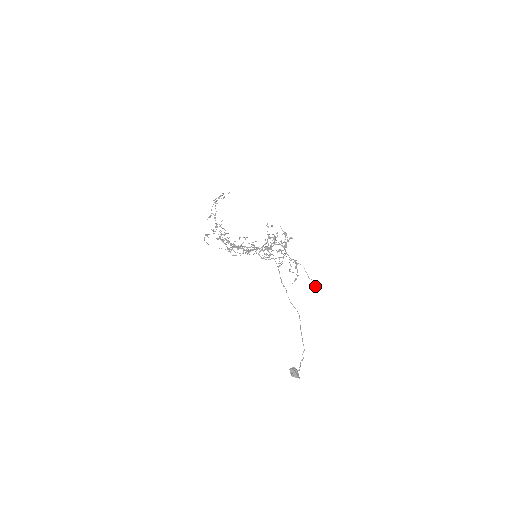
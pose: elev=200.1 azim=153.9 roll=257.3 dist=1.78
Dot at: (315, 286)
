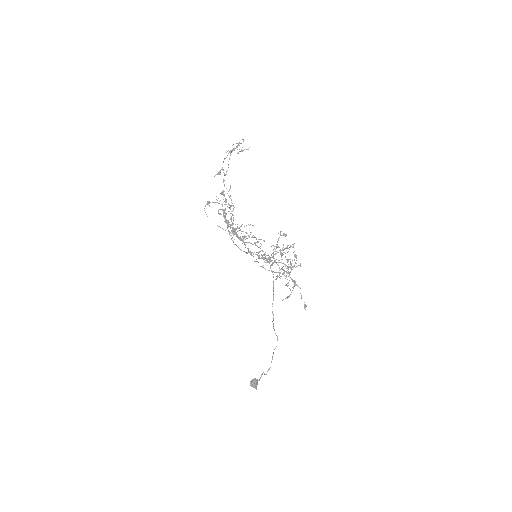
Dot at: occluded
